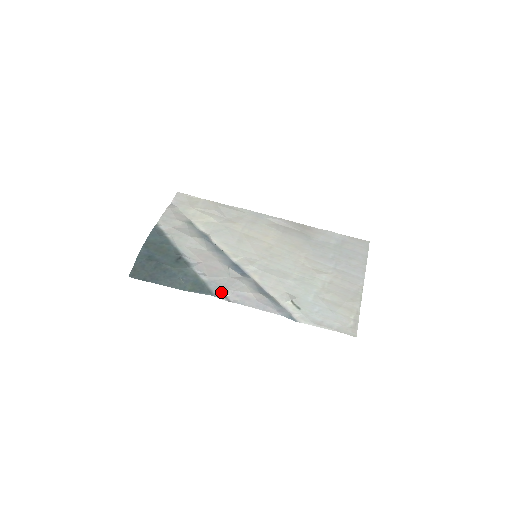
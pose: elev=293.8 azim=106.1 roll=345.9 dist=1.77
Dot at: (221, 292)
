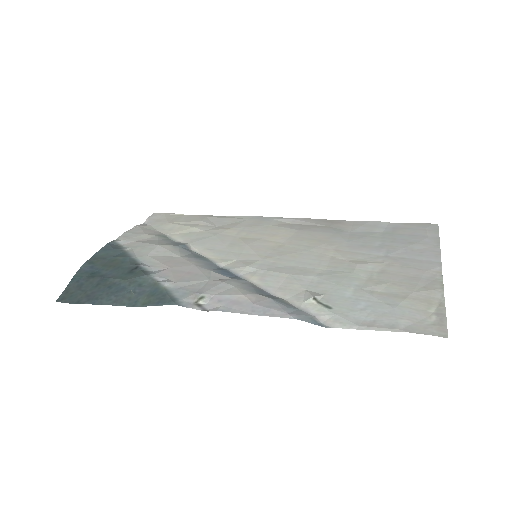
Dot at: (192, 299)
